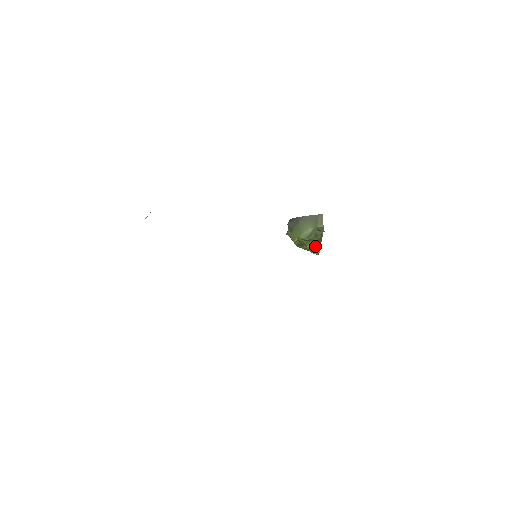
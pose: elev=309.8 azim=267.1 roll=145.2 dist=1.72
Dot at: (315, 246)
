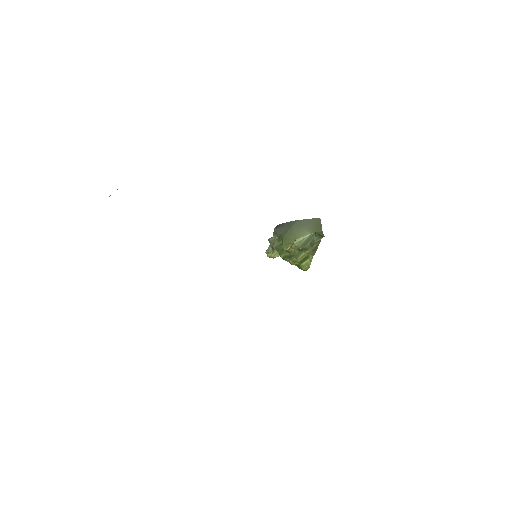
Dot at: (307, 258)
